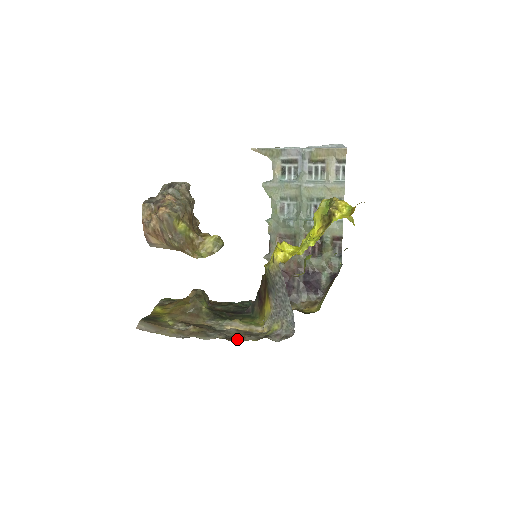
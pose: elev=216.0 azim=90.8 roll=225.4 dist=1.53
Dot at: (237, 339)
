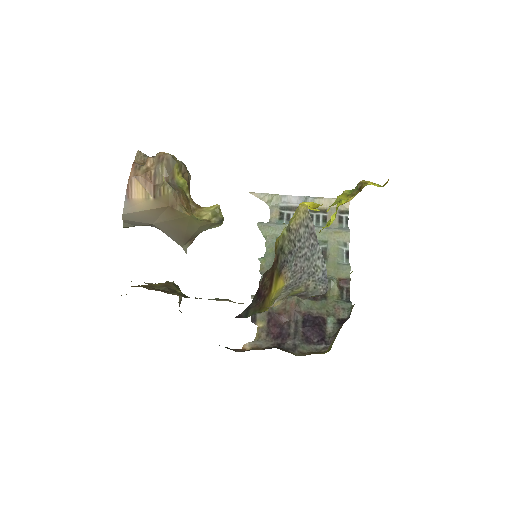
Dot at: occluded
